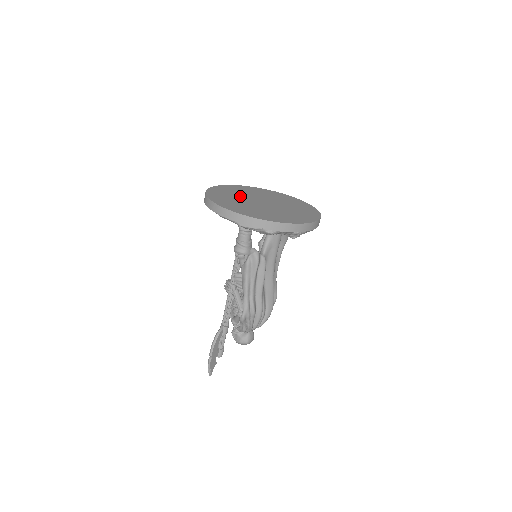
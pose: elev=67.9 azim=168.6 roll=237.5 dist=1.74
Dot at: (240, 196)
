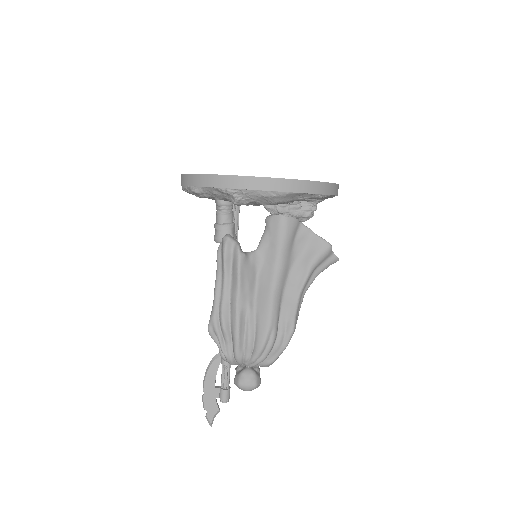
Dot at: occluded
